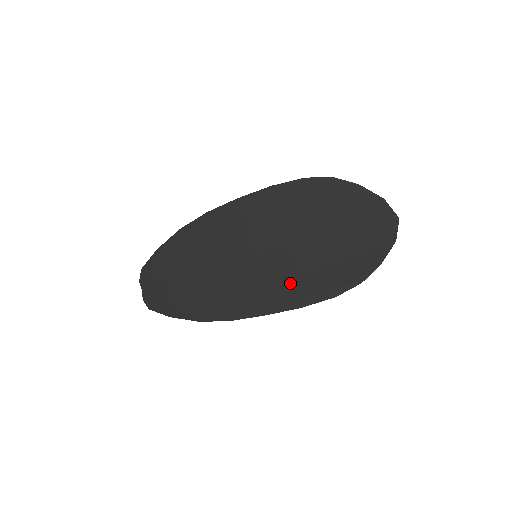
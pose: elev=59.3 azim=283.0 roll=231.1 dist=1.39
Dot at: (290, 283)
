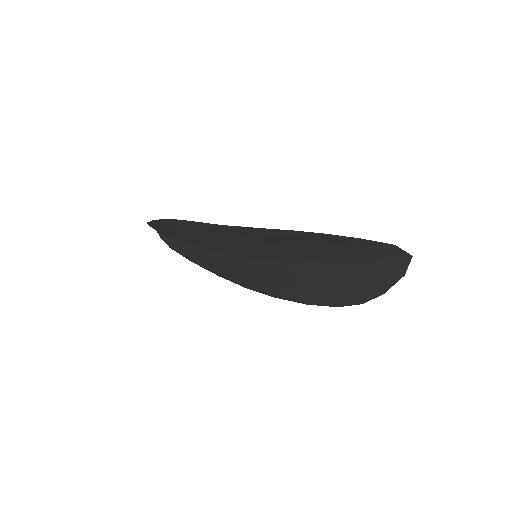
Dot at: (293, 287)
